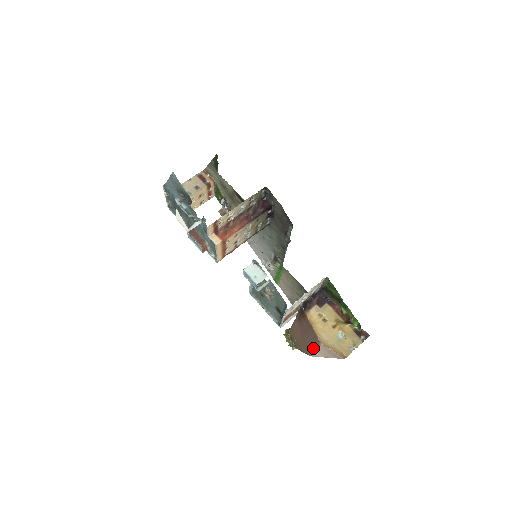
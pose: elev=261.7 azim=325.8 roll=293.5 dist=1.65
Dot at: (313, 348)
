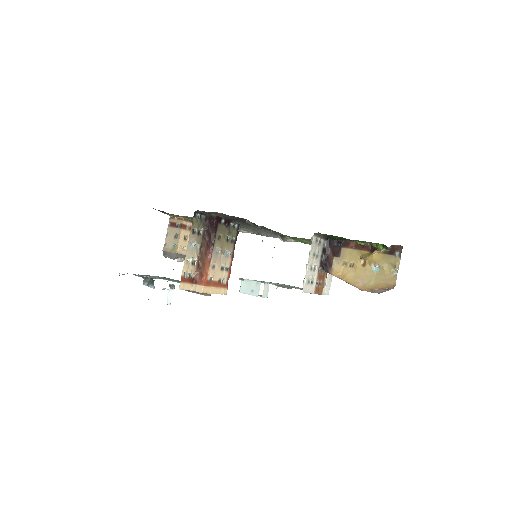
Dot at: occluded
